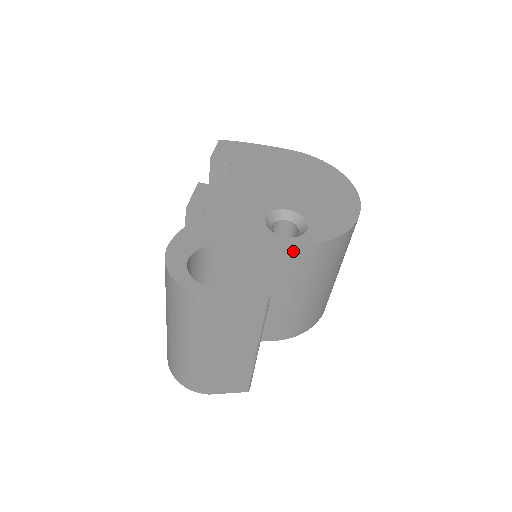
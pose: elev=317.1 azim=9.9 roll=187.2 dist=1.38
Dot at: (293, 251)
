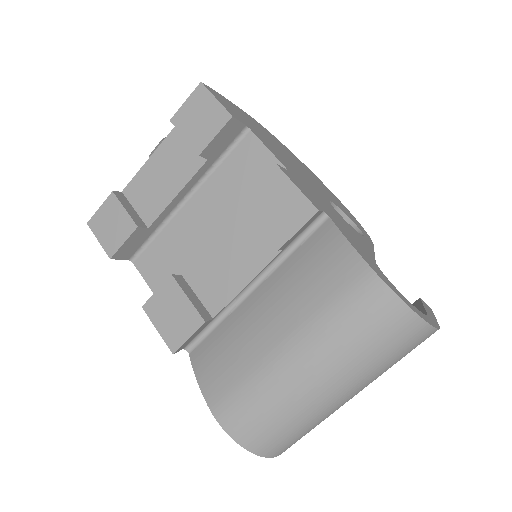
Dot at: occluded
